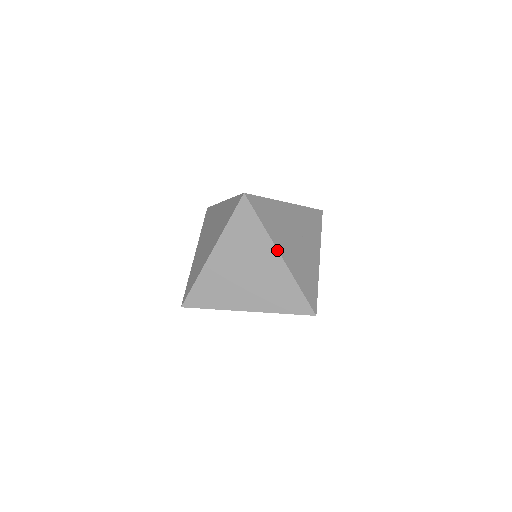
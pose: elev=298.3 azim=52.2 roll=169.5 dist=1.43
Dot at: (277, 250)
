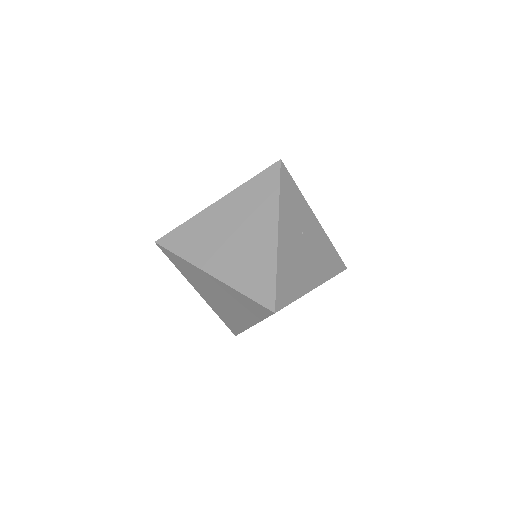
Dot at: occluded
